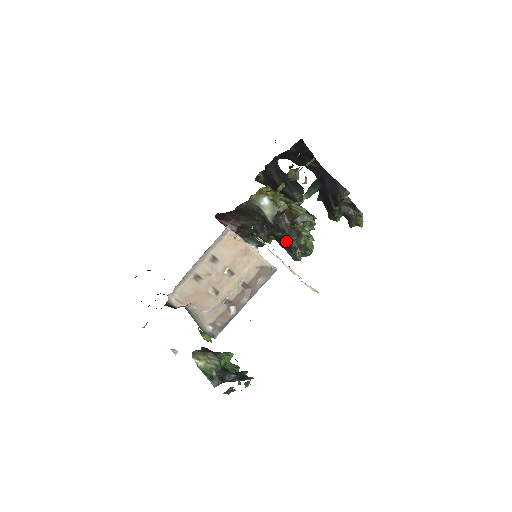
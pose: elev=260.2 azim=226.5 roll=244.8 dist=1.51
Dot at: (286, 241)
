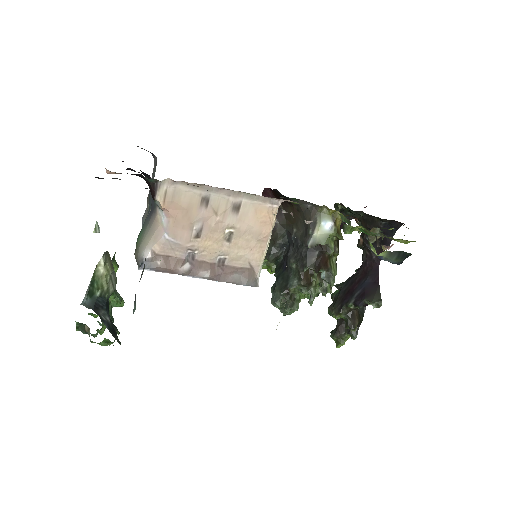
Dot at: (290, 277)
